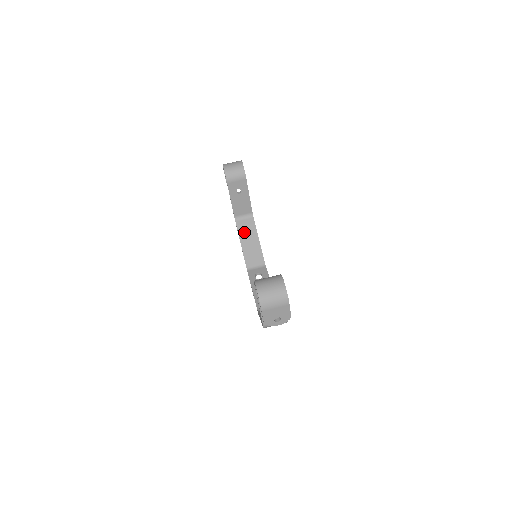
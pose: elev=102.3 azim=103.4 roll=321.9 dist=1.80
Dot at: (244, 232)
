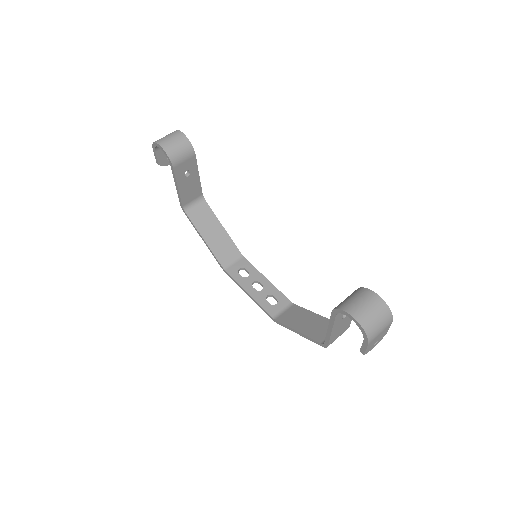
Dot at: (201, 223)
